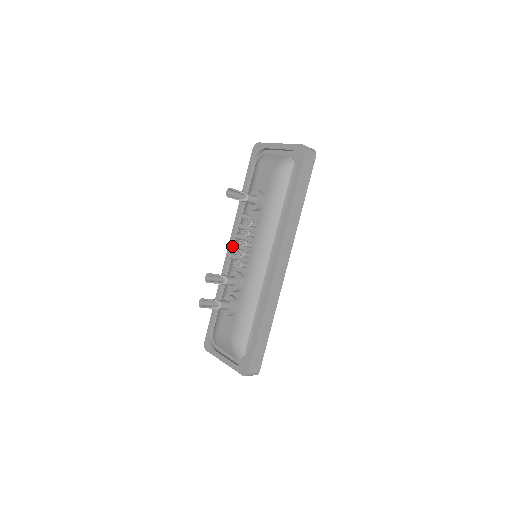
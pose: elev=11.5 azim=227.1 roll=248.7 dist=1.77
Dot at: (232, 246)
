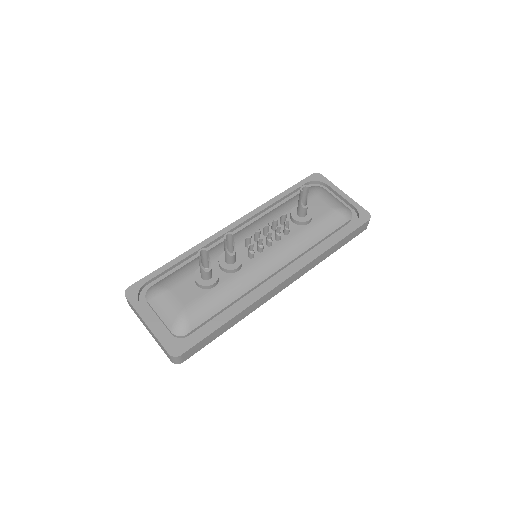
Dot at: (235, 227)
